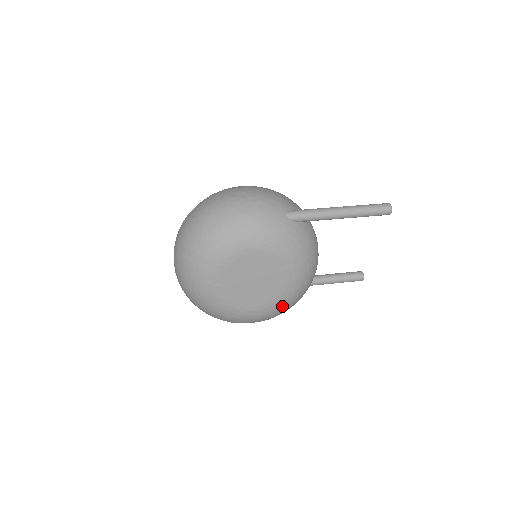
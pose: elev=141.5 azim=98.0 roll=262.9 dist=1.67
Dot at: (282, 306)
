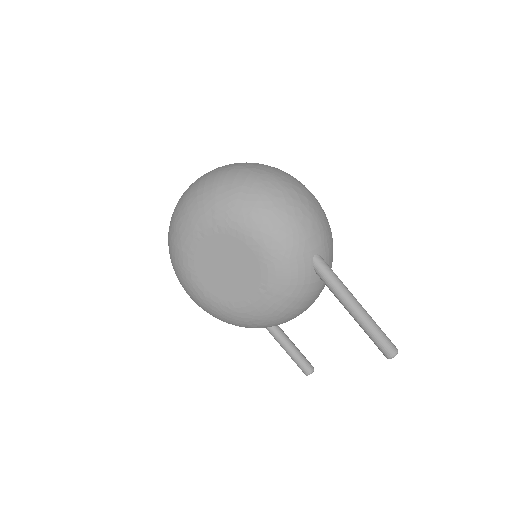
Dot at: (225, 314)
